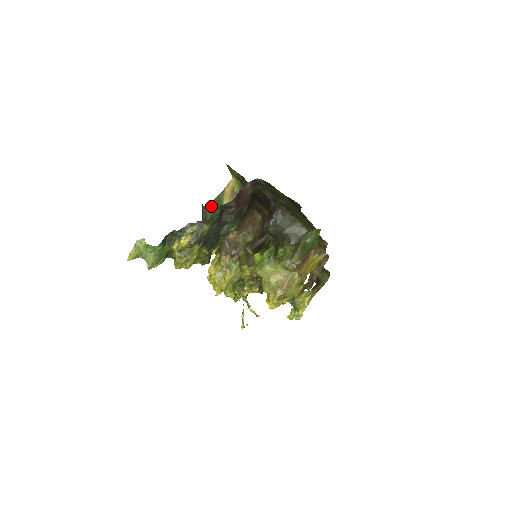
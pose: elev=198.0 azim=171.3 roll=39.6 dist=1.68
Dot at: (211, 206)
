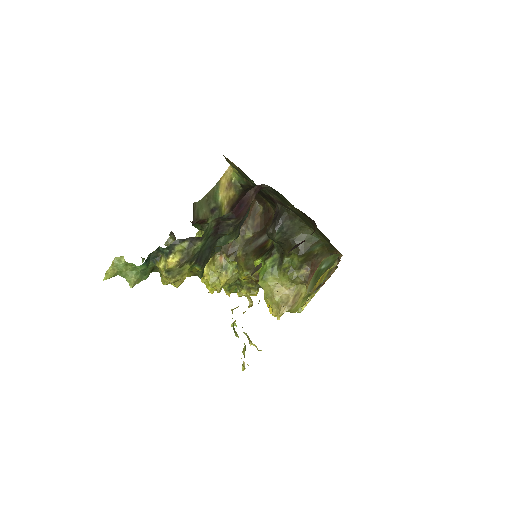
Dot at: (204, 201)
